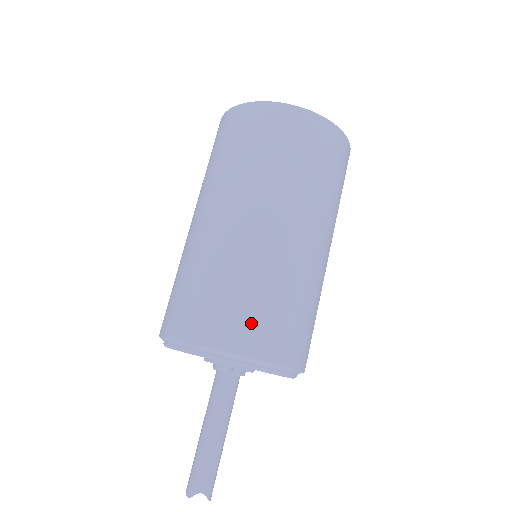
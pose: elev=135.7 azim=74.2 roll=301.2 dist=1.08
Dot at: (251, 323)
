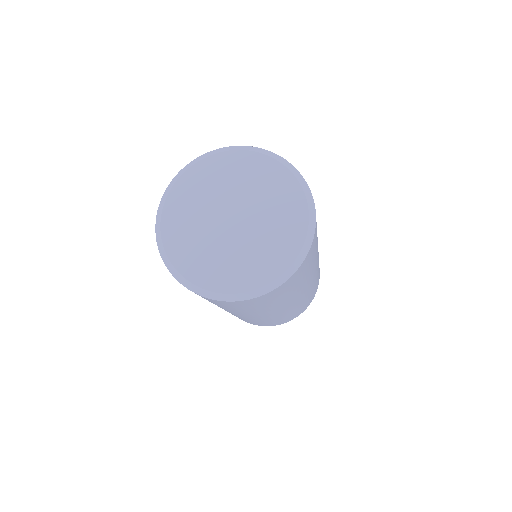
Dot at: occluded
